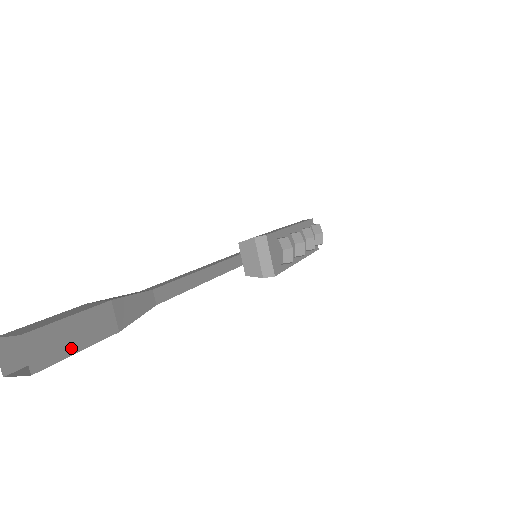
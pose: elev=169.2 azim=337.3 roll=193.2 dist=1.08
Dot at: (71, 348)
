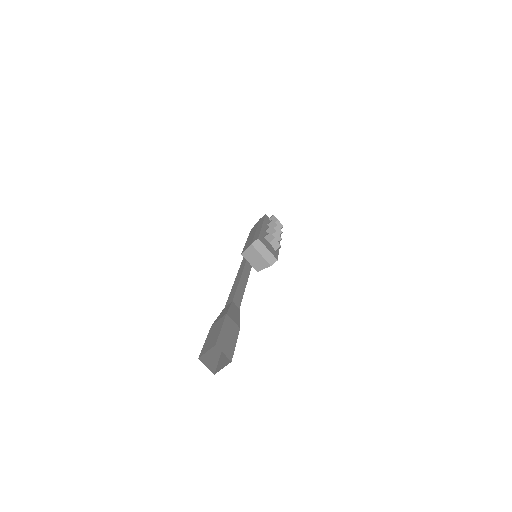
Dot at: (233, 344)
